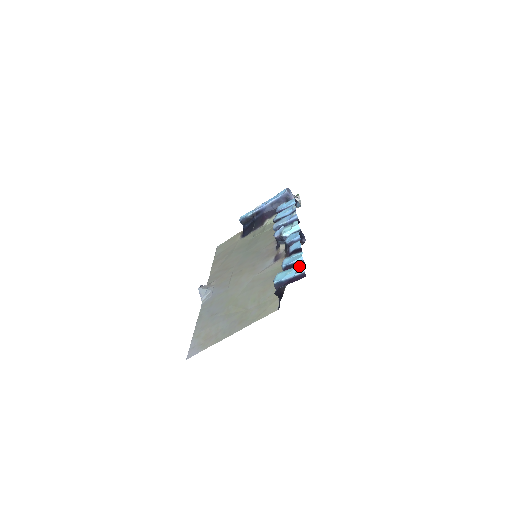
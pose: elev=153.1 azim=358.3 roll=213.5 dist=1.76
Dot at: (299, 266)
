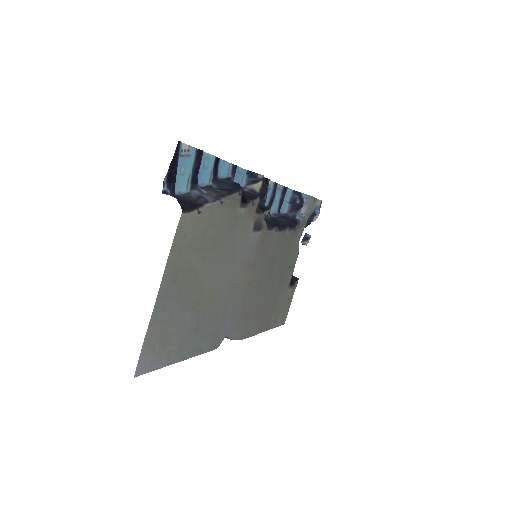
Dot at: (187, 152)
